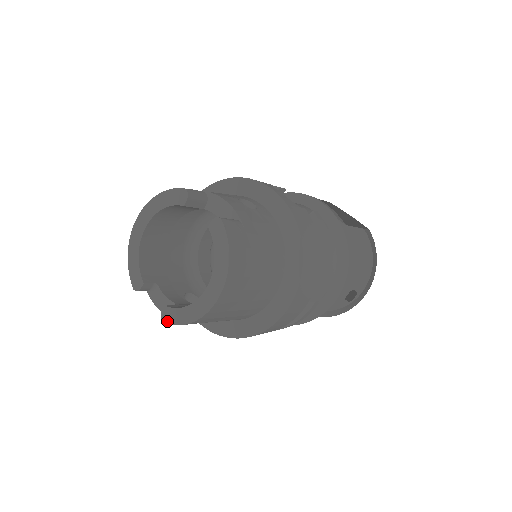
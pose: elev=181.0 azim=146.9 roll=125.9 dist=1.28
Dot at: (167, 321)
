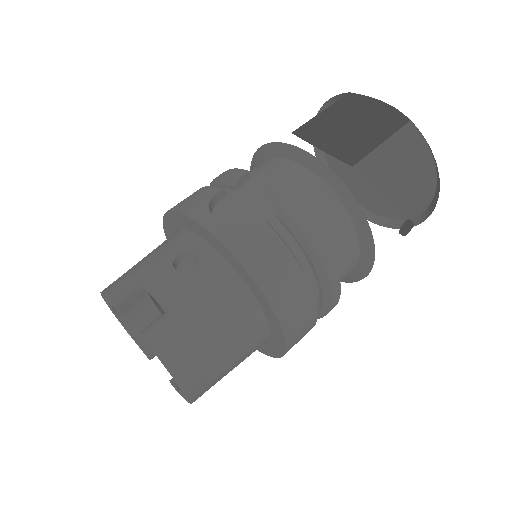
Dot at: (178, 392)
